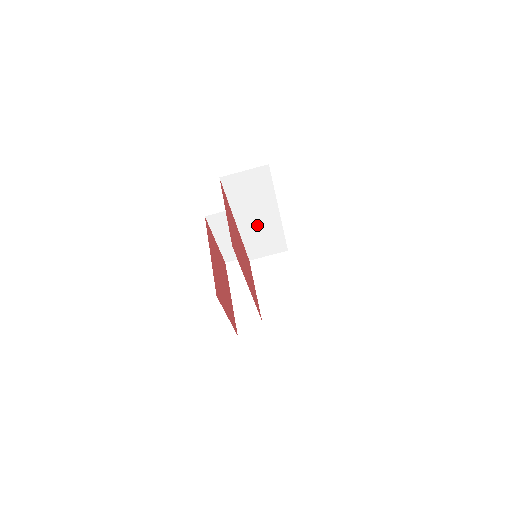
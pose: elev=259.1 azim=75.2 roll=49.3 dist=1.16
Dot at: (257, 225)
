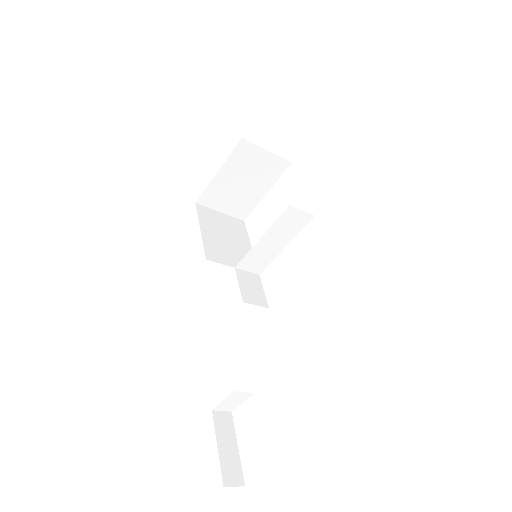
Dot at: occluded
